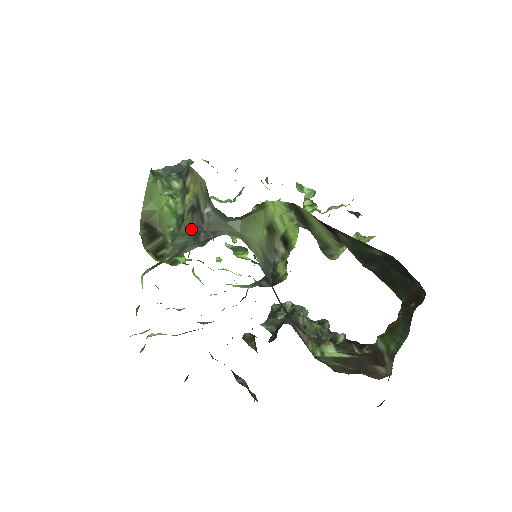
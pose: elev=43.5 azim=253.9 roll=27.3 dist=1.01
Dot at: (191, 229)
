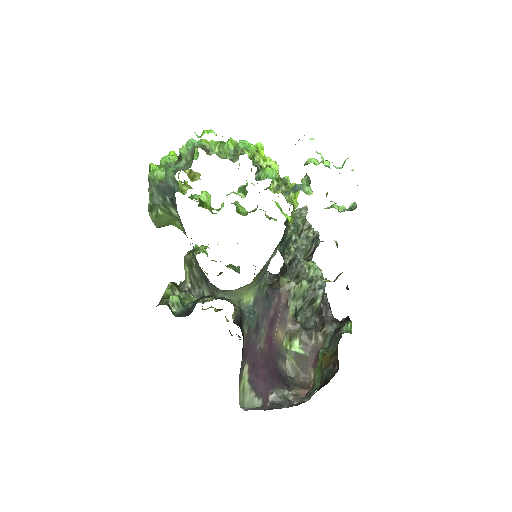
Dot at: (201, 271)
